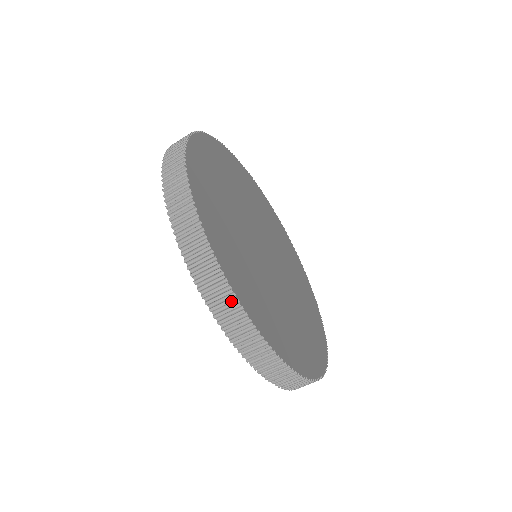
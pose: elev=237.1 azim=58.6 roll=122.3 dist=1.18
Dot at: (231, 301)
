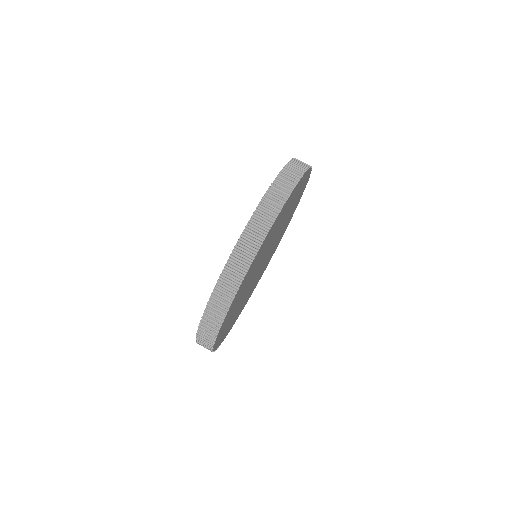
Dot at: (259, 239)
